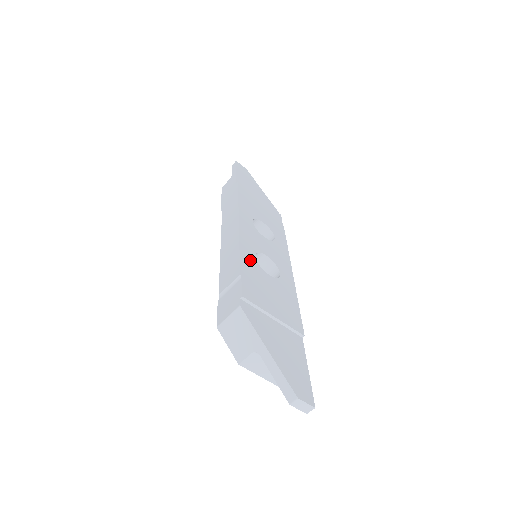
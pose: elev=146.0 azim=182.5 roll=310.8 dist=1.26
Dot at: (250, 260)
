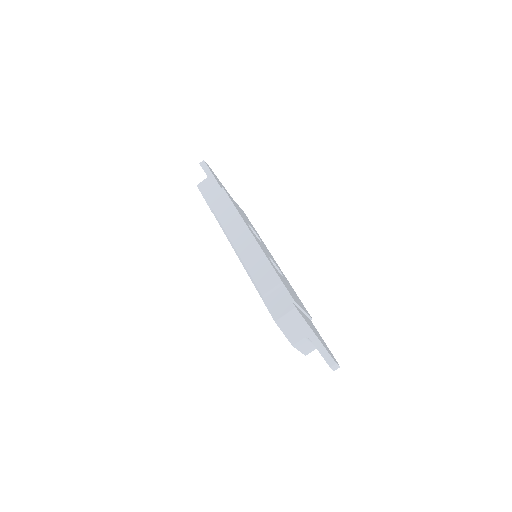
Dot at: (274, 267)
